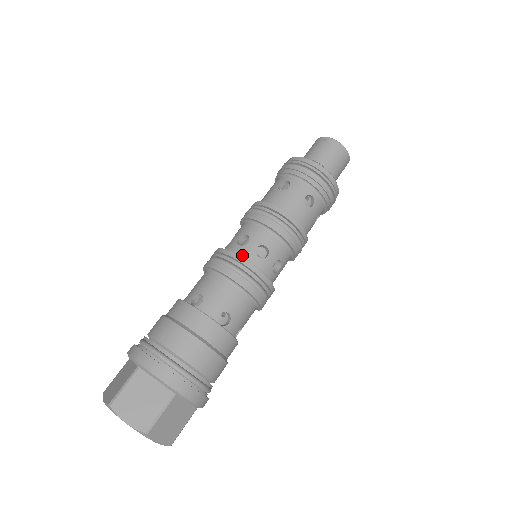
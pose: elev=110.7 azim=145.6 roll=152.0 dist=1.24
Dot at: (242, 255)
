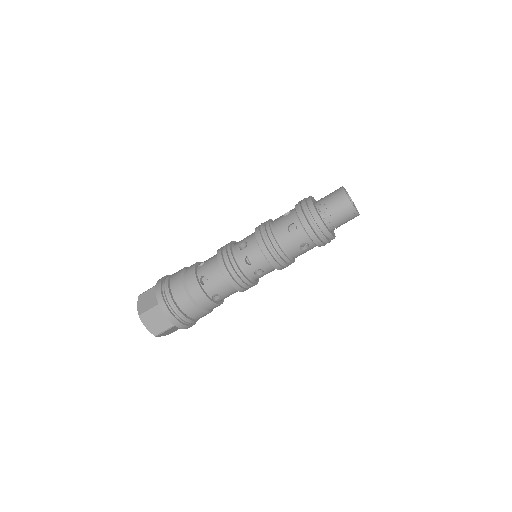
Dot at: (254, 280)
